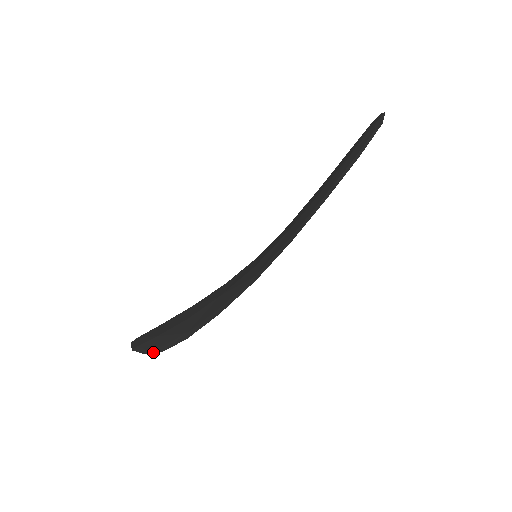
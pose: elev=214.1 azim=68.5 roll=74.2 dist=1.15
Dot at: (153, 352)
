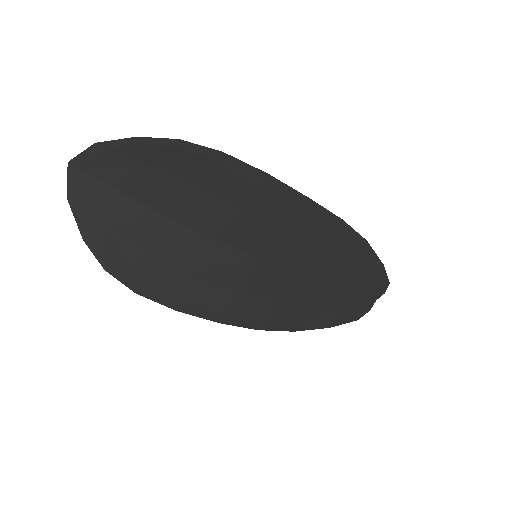
Dot at: (156, 138)
